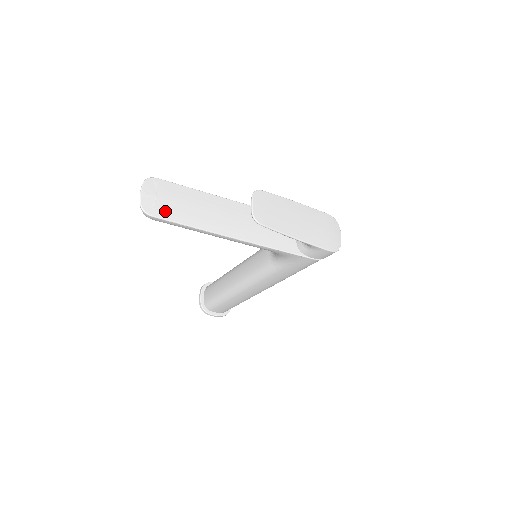
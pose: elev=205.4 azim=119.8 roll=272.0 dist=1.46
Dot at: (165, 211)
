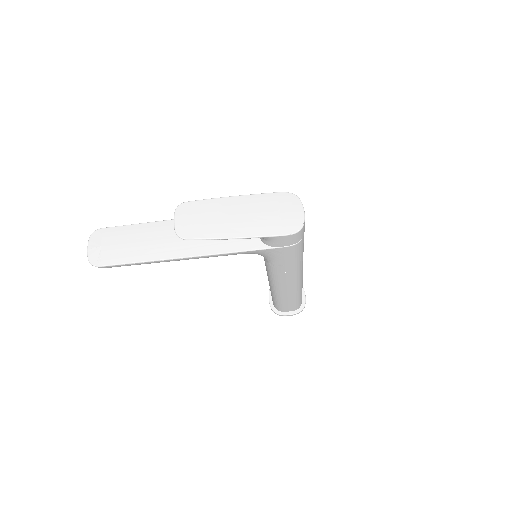
Dot at: (111, 257)
